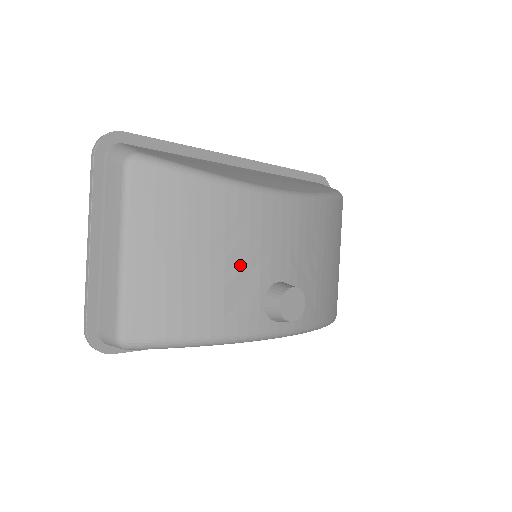
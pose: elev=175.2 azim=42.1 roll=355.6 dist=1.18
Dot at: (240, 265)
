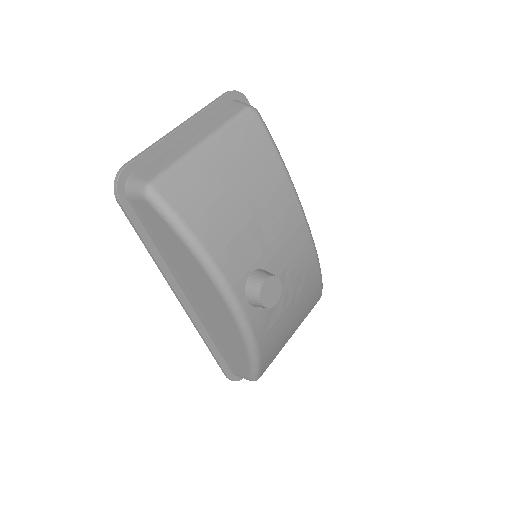
Dot at: (259, 231)
